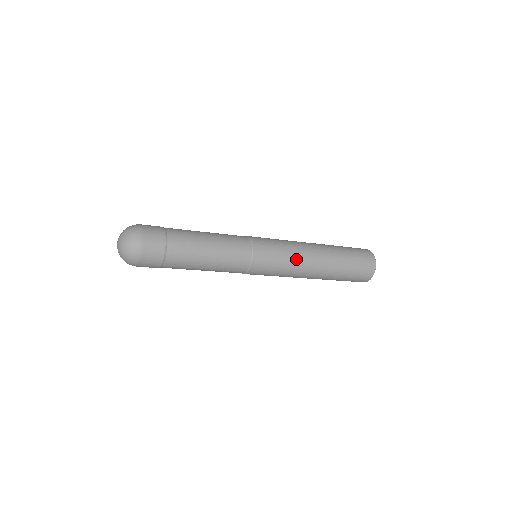
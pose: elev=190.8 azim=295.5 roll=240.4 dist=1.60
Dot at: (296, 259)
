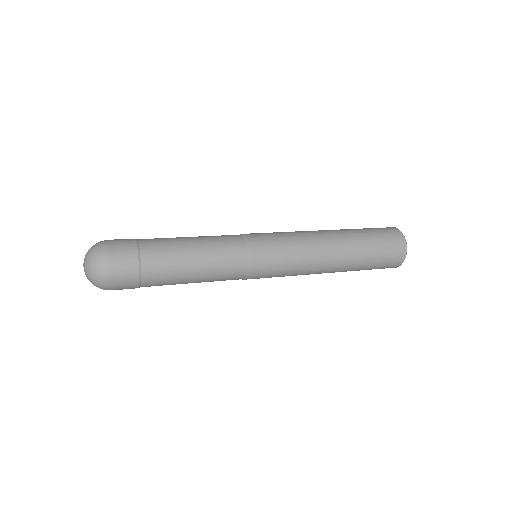
Dot at: (304, 265)
